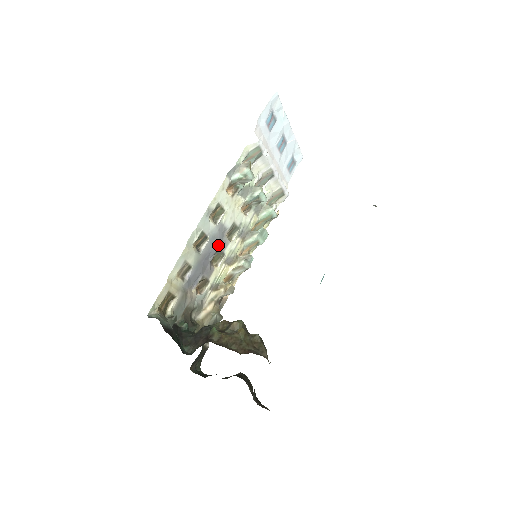
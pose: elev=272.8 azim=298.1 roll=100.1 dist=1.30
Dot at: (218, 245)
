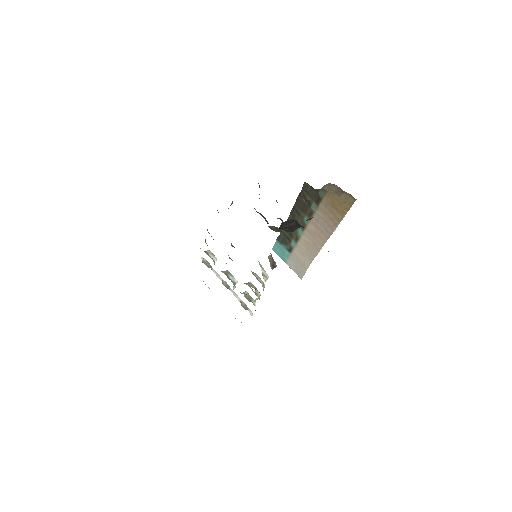
Dot at: occluded
